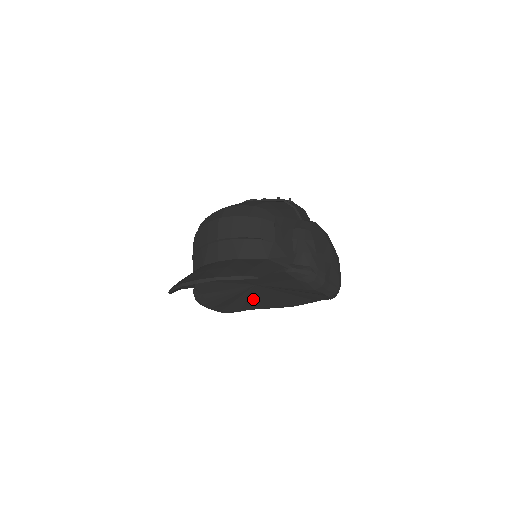
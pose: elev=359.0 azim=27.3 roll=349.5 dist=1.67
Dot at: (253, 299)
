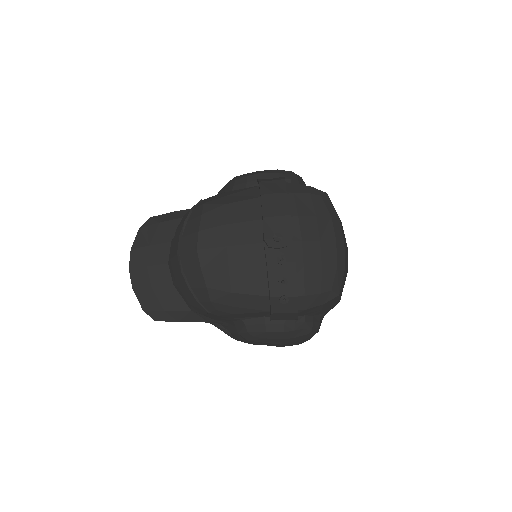
Dot at: occluded
